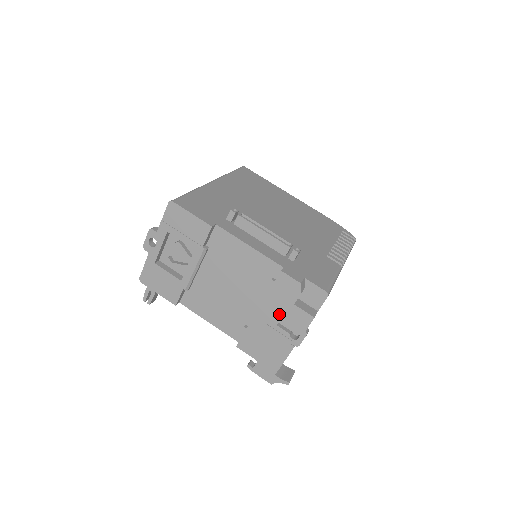
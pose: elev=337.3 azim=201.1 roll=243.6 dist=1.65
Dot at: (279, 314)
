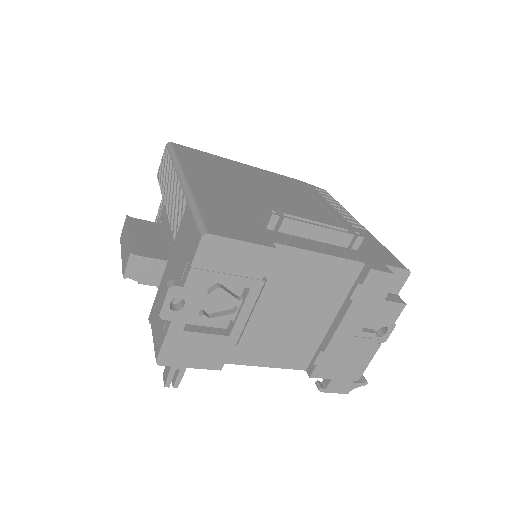
Dot at: (365, 318)
